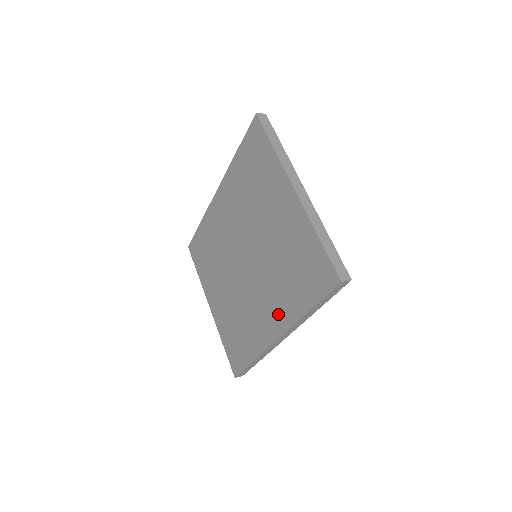
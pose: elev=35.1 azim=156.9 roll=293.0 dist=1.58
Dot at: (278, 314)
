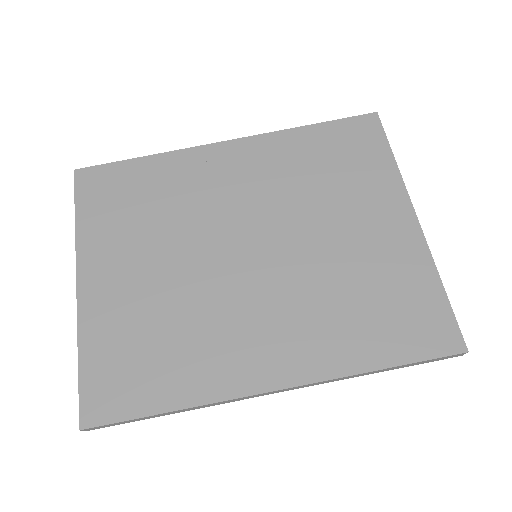
Dot at: (300, 352)
